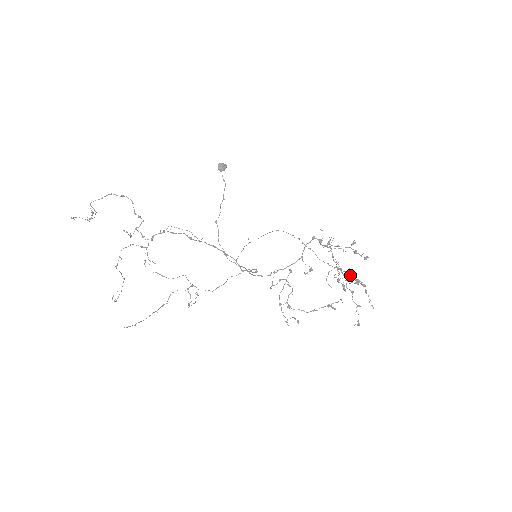
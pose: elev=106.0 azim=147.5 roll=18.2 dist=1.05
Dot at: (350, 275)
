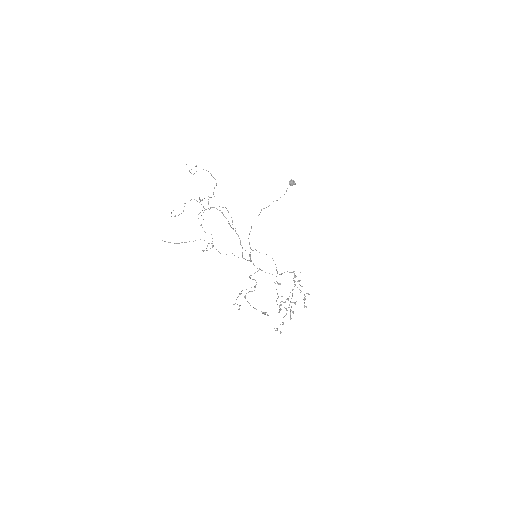
Dot at: occluded
